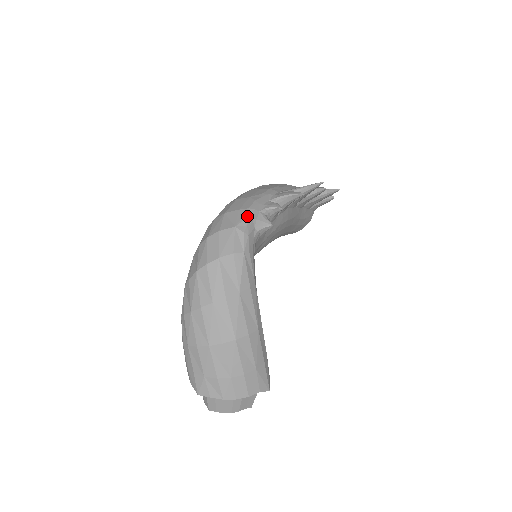
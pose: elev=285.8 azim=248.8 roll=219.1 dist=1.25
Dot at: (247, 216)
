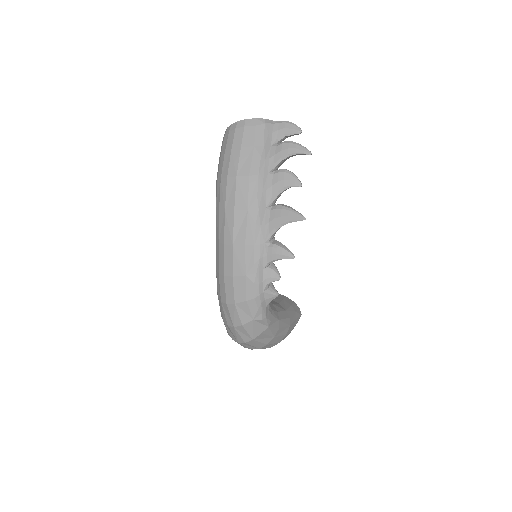
Dot at: (258, 307)
